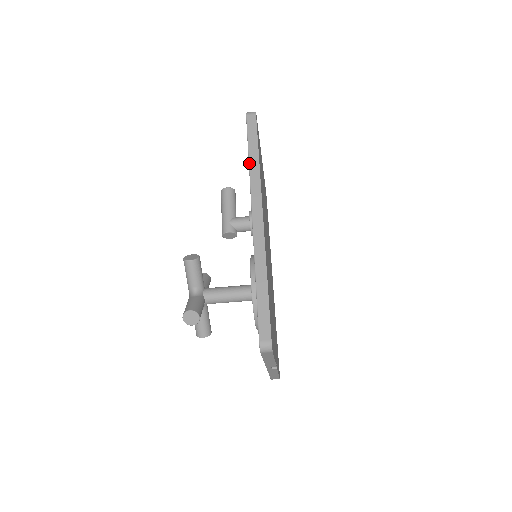
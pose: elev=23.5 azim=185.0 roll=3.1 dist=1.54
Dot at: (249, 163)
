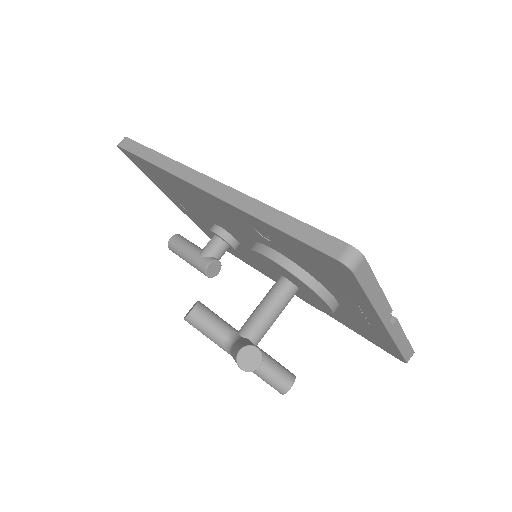
Dot at: (155, 165)
